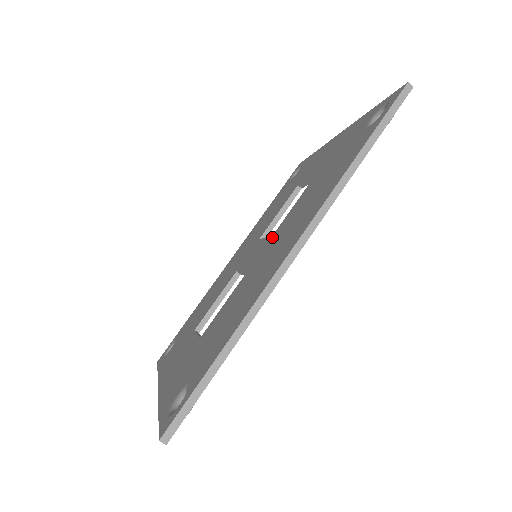
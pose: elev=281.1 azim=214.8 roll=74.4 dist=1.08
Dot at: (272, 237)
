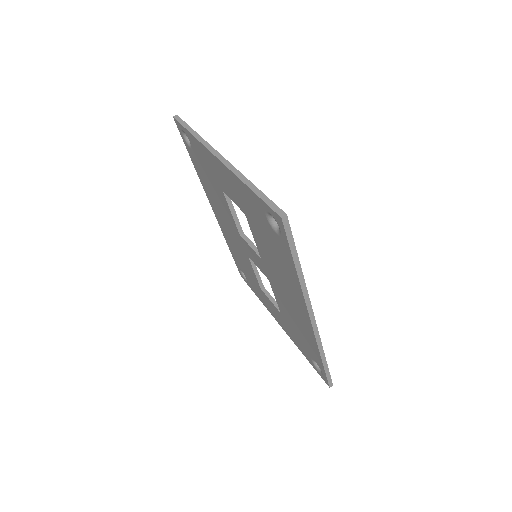
Dot at: (263, 263)
